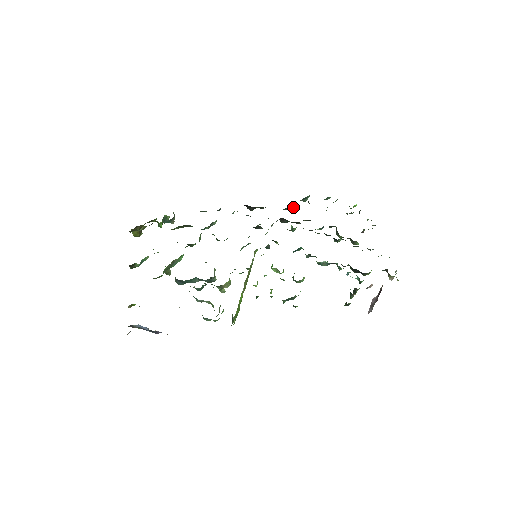
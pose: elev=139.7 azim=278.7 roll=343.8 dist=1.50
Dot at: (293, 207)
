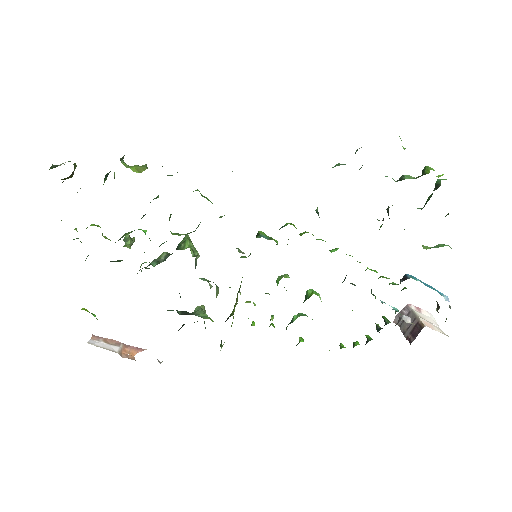
Dot at: occluded
